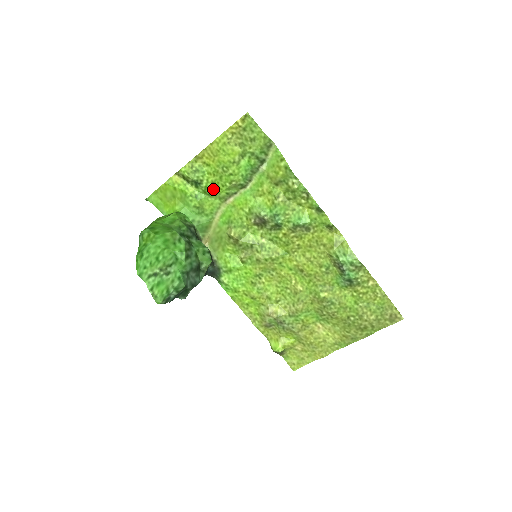
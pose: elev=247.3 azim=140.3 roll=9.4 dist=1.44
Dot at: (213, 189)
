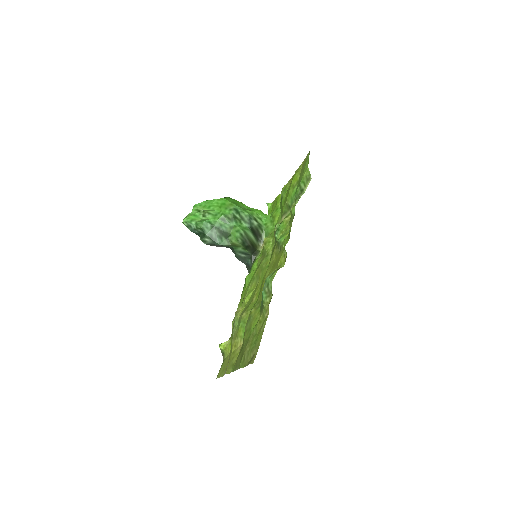
Dot at: (282, 205)
